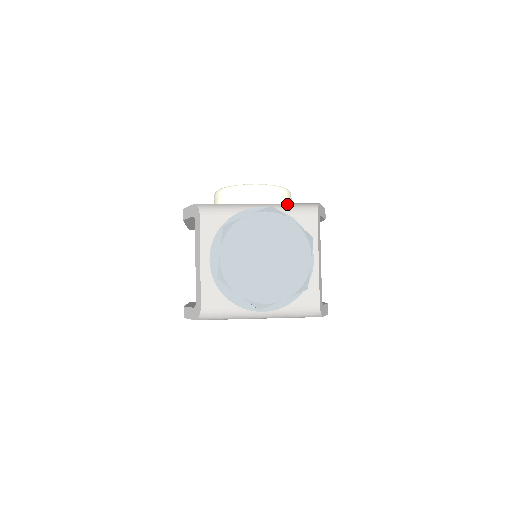
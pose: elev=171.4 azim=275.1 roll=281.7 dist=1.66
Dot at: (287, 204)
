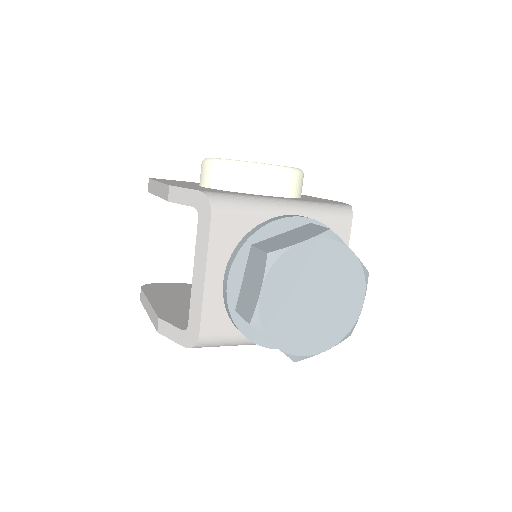
Dot at: (318, 205)
